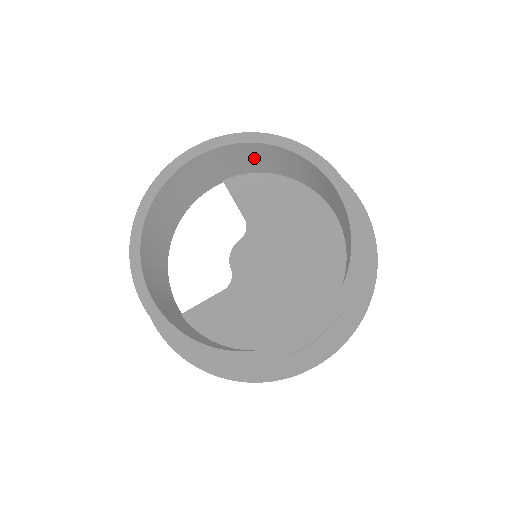
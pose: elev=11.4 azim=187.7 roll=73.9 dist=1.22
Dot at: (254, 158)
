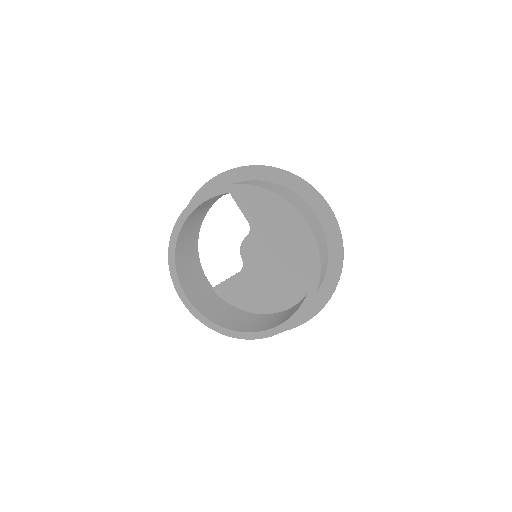
Dot at: occluded
